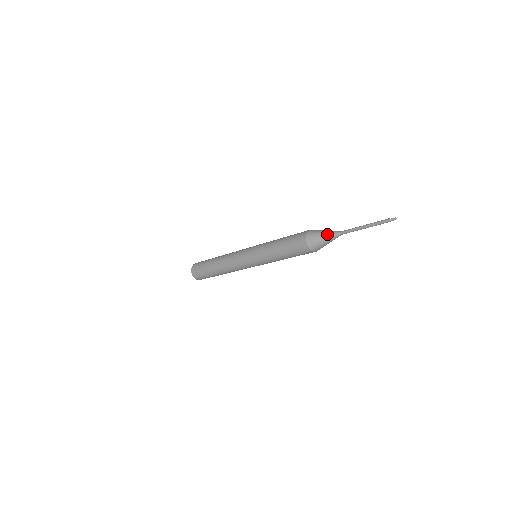
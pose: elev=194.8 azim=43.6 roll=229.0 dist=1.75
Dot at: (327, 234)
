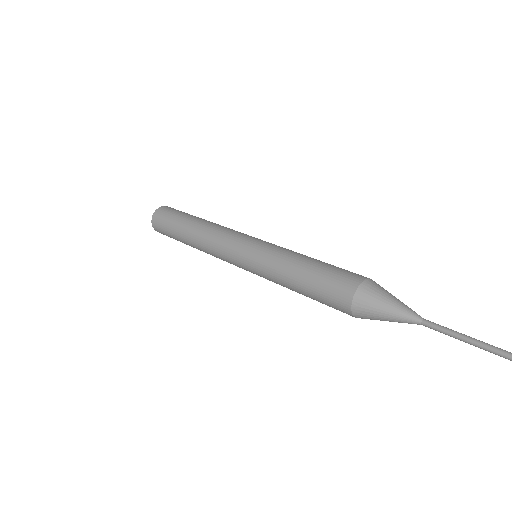
Dot at: (394, 320)
